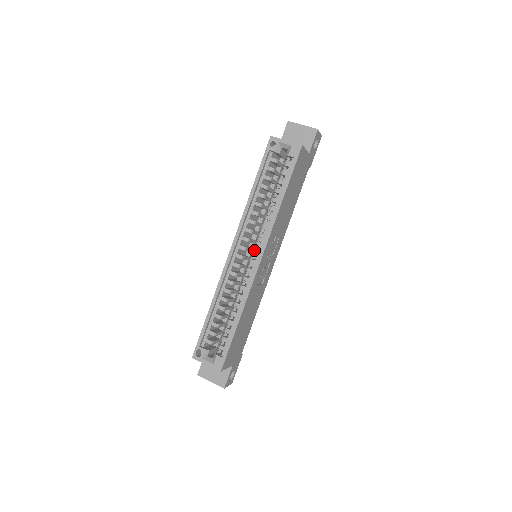
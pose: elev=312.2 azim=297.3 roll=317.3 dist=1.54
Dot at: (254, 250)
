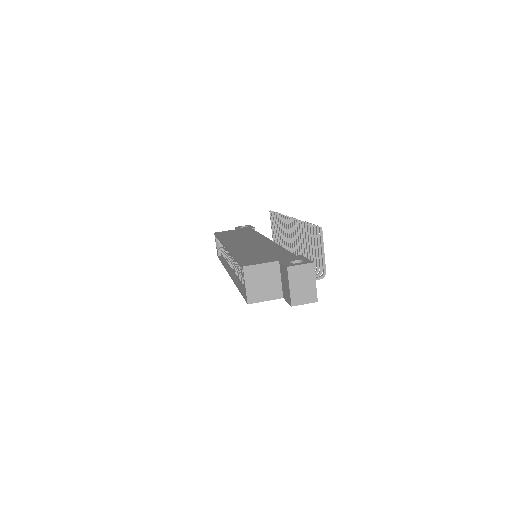
Dot at: occluded
